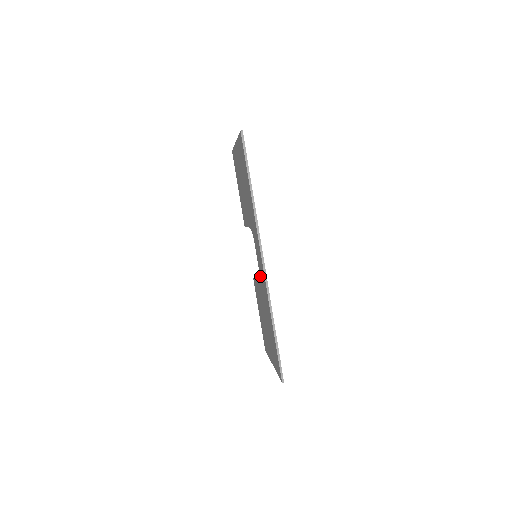
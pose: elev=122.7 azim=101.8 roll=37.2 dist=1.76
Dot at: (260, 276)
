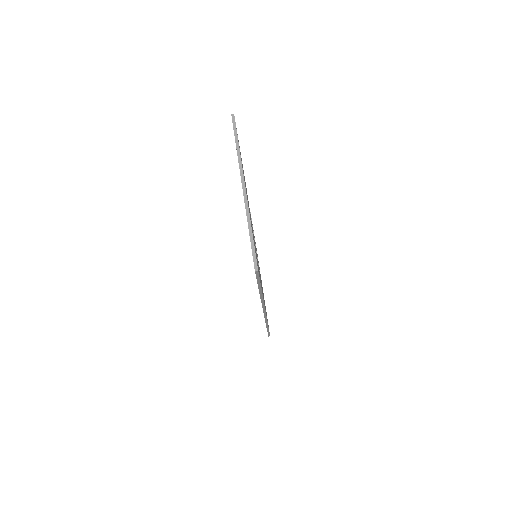
Dot at: occluded
